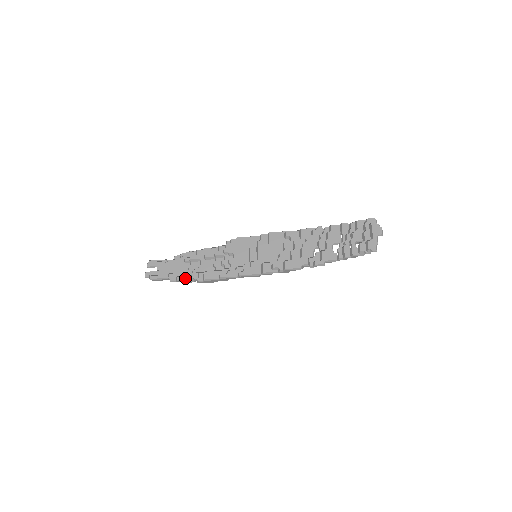
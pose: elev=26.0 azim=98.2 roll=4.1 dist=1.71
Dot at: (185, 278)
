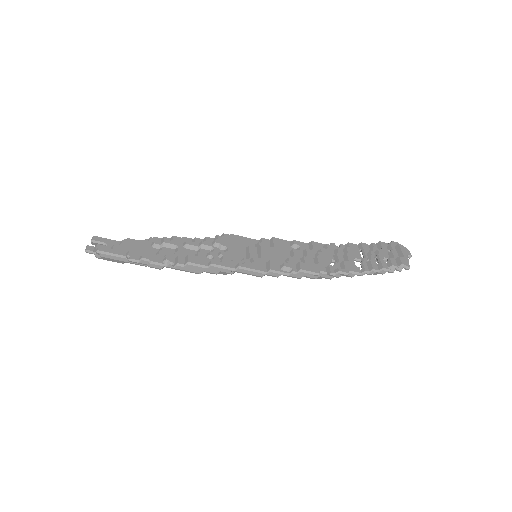
Dot at: (155, 259)
